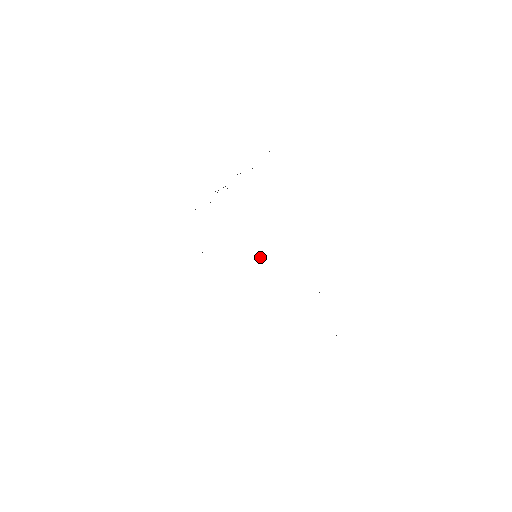
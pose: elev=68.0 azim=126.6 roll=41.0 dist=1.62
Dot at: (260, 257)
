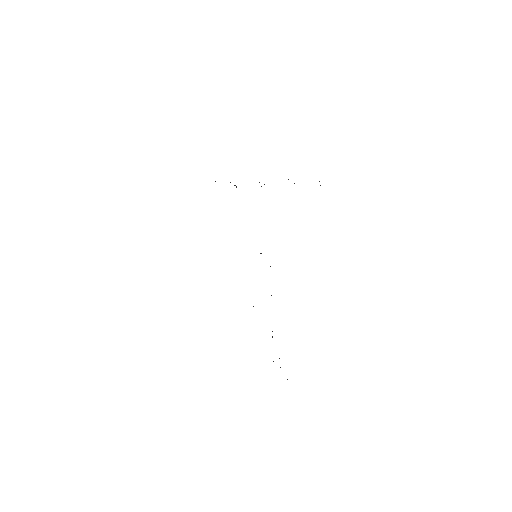
Dot at: occluded
